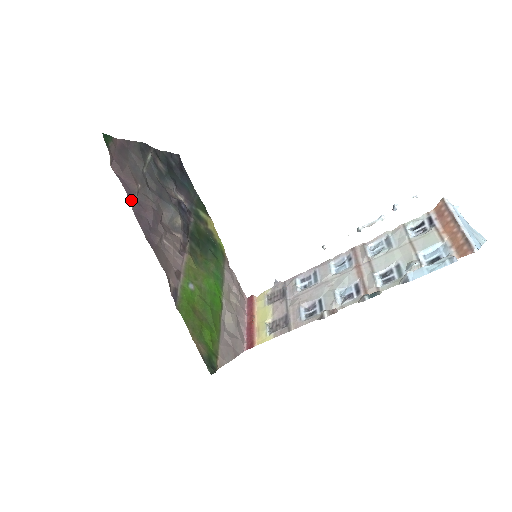
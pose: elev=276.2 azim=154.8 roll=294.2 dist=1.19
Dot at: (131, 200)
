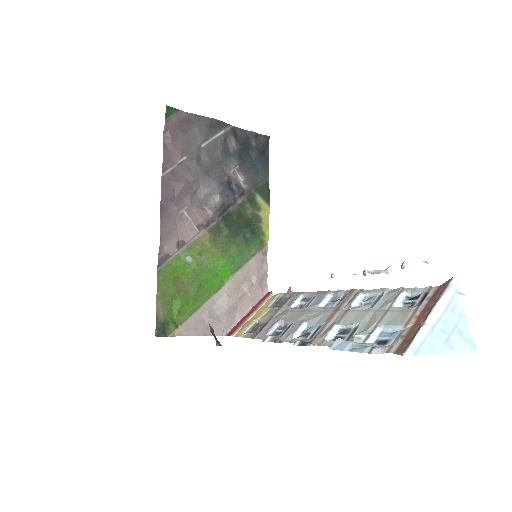
Dot at: (165, 169)
